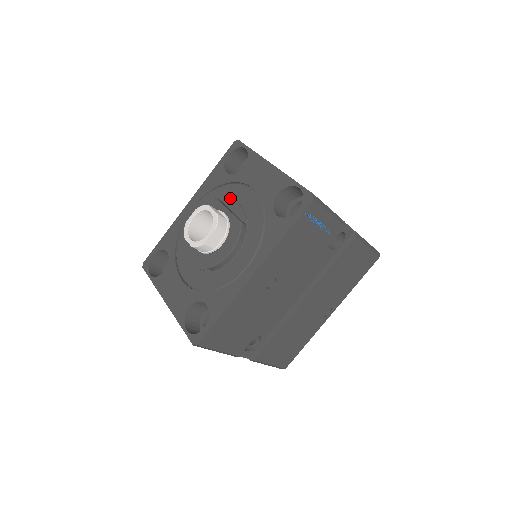
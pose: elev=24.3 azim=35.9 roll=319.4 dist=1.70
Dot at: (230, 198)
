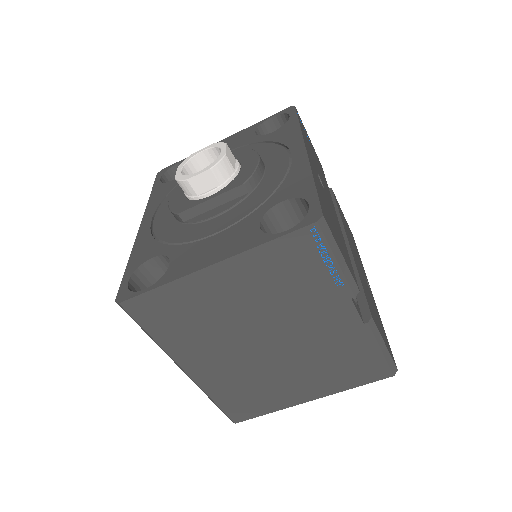
Dot at: occluded
